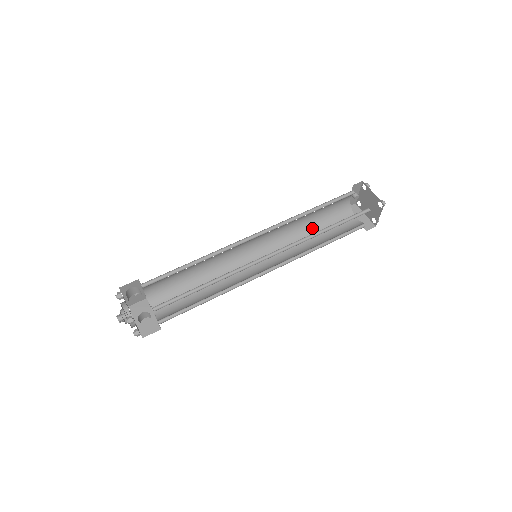
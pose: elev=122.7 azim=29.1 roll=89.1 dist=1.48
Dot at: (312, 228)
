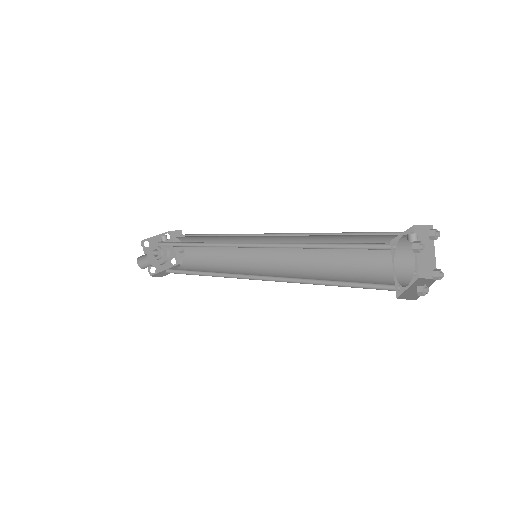
Dot at: (341, 240)
